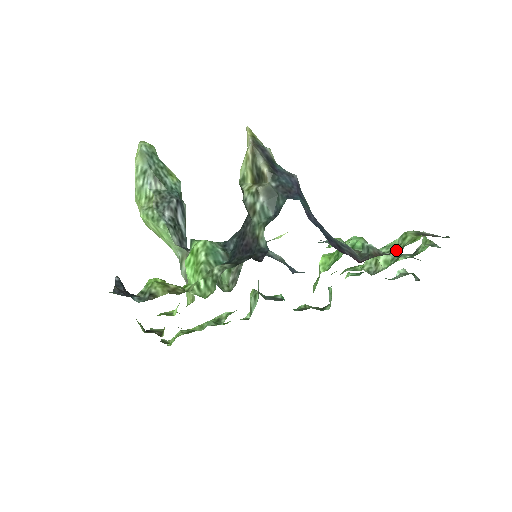
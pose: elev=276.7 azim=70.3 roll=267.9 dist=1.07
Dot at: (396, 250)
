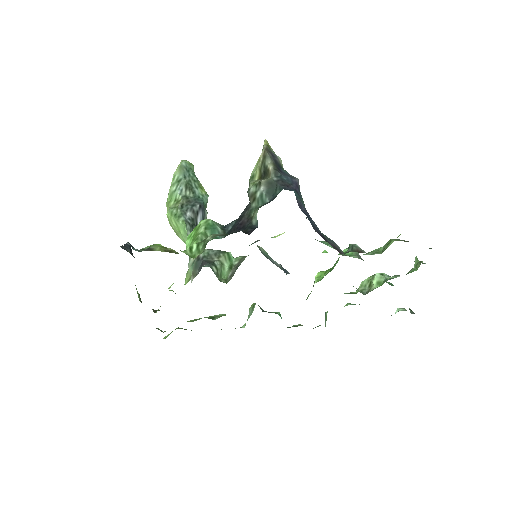
Dot at: (379, 253)
